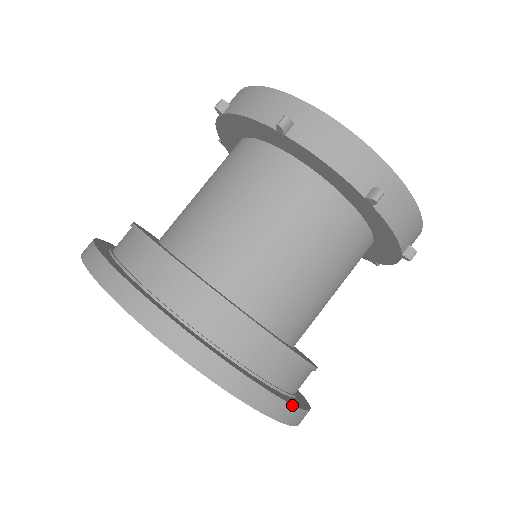
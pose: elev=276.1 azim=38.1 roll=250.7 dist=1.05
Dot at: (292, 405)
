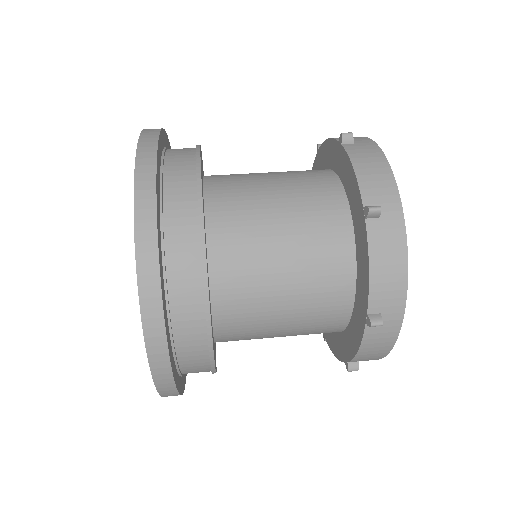
Dot at: (176, 388)
